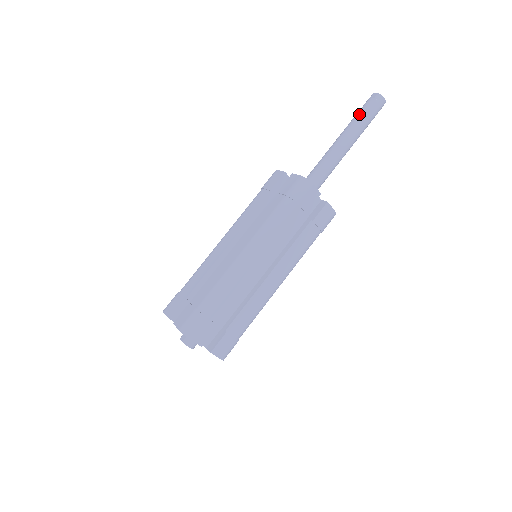
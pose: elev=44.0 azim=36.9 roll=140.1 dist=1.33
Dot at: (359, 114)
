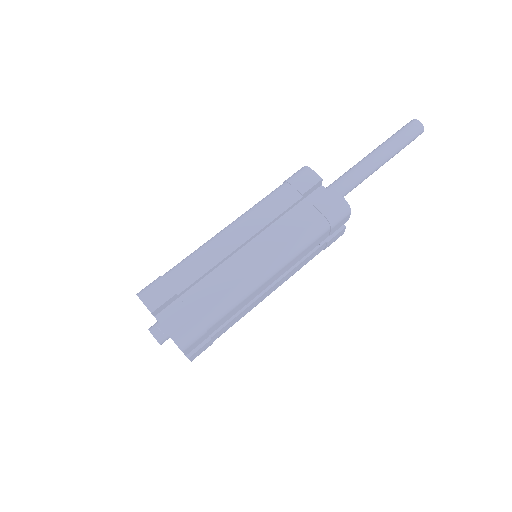
Dot at: (400, 138)
